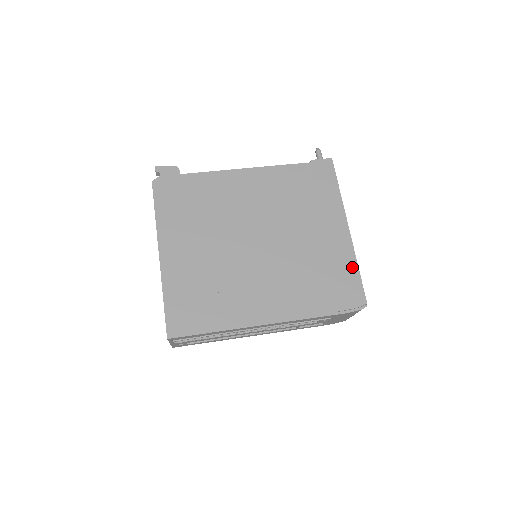
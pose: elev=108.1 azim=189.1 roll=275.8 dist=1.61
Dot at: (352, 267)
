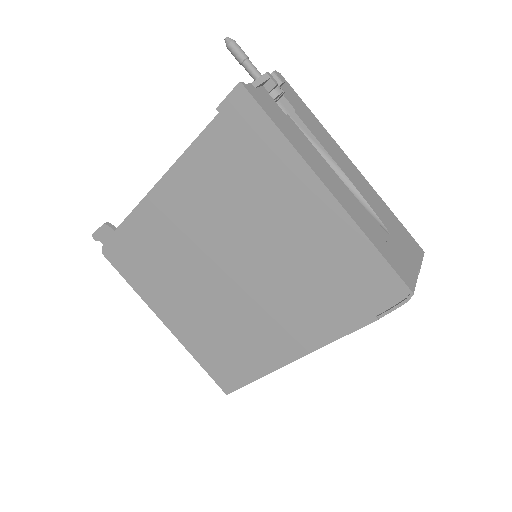
Dot at: (364, 249)
